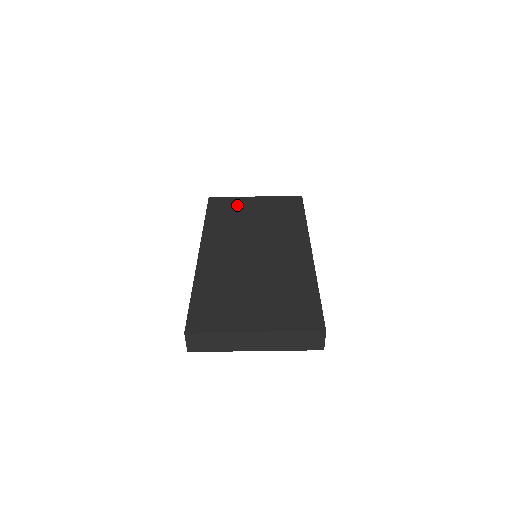
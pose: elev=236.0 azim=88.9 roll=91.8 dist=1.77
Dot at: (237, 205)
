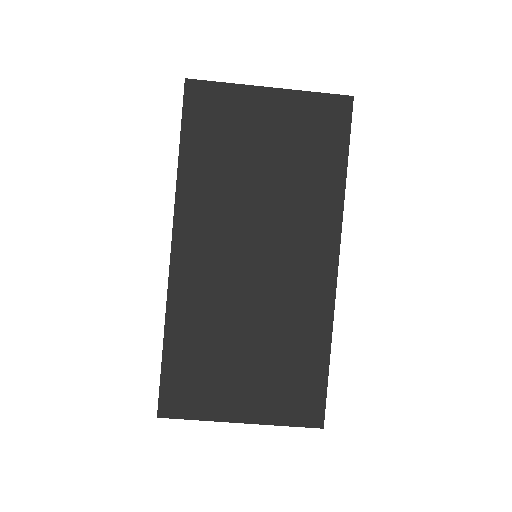
Dot at: (235, 116)
